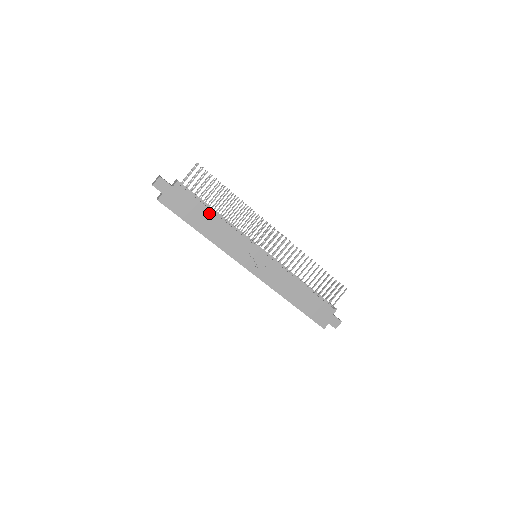
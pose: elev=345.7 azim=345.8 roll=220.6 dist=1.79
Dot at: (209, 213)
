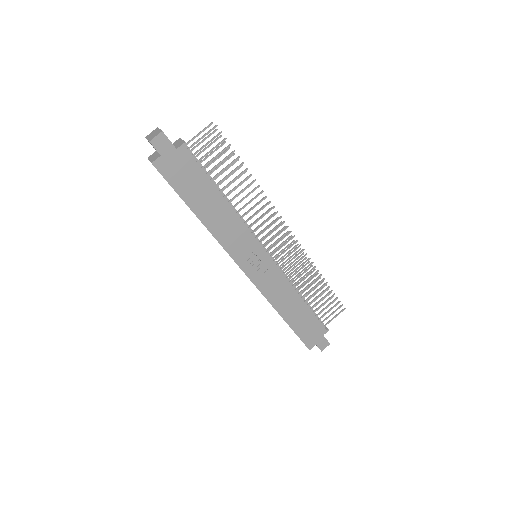
Dot at: (215, 194)
